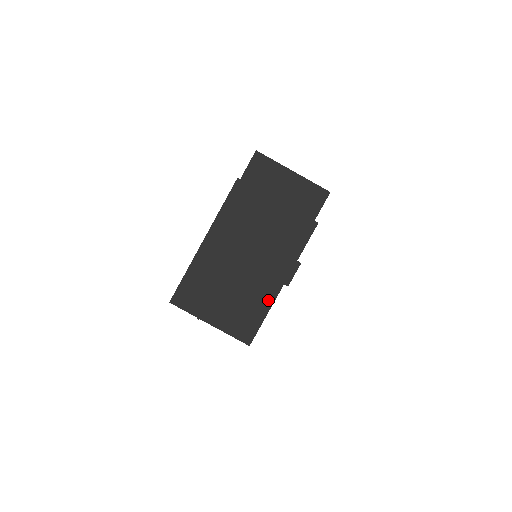
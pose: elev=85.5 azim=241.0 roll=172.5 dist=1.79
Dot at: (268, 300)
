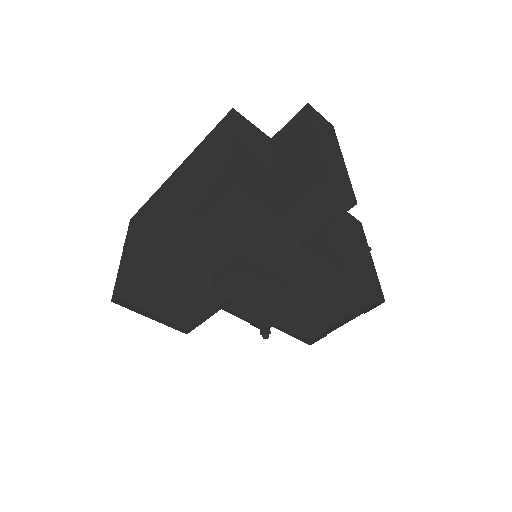
Dot at: (149, 260)
